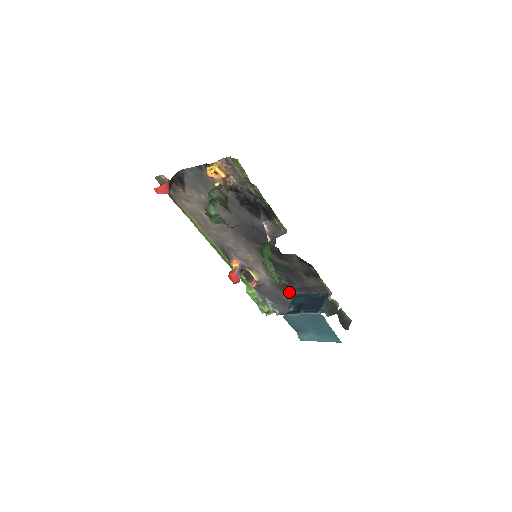
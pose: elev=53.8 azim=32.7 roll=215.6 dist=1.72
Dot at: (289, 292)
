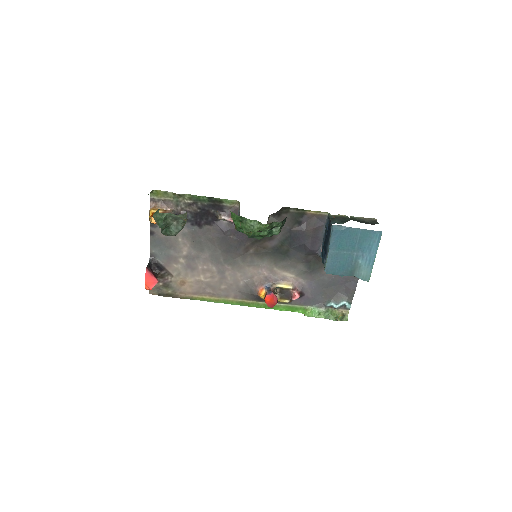
Dot at: (319, 265)
